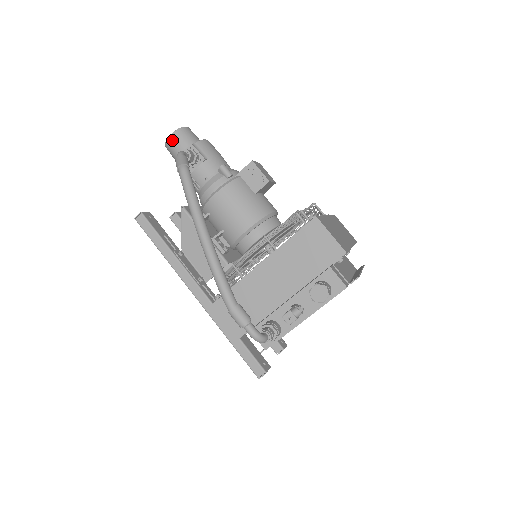
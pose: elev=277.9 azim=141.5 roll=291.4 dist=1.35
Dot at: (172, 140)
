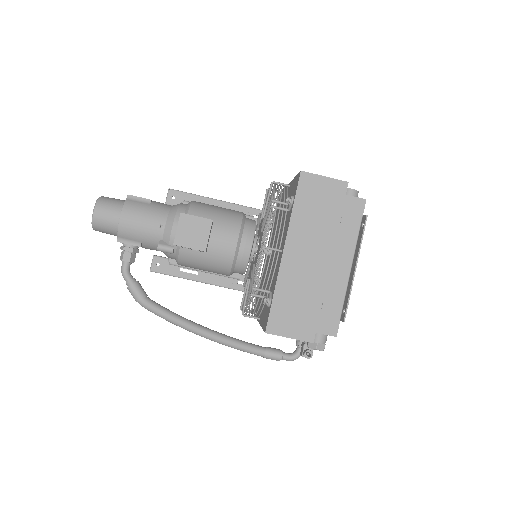
Dot at: occluded
